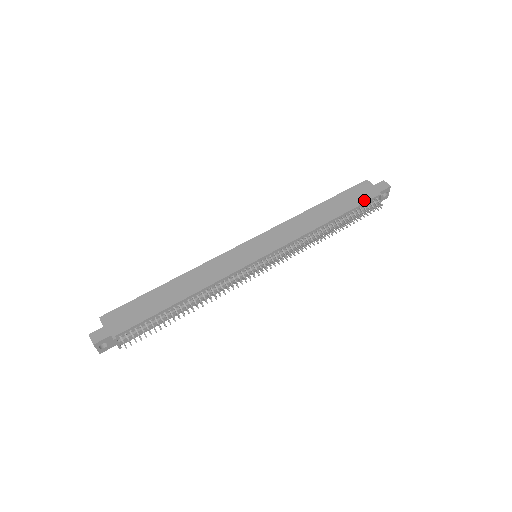
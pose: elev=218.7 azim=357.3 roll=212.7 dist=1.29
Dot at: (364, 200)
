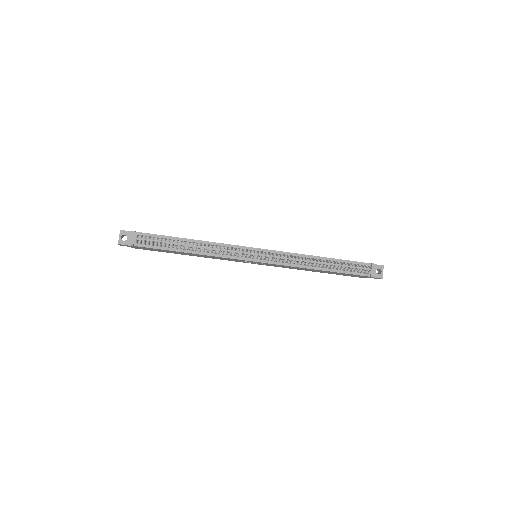
Dot at: (356, 262)
